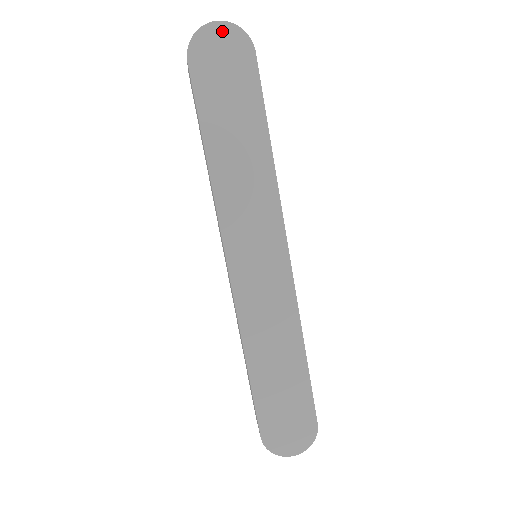
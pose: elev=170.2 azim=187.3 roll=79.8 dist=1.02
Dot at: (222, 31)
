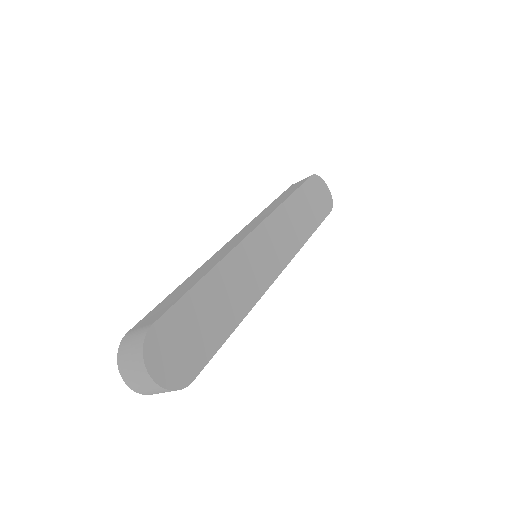
Dot at: (327, 191)
